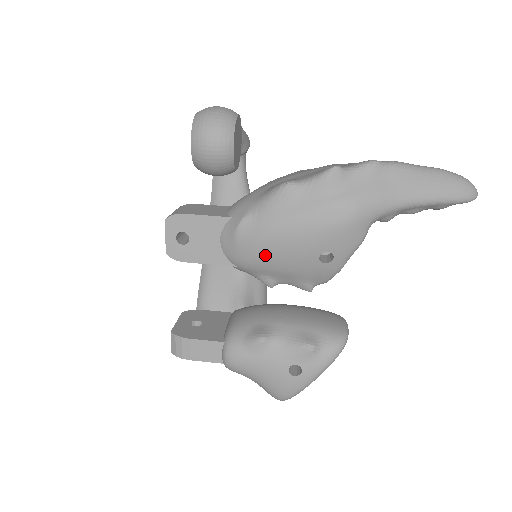
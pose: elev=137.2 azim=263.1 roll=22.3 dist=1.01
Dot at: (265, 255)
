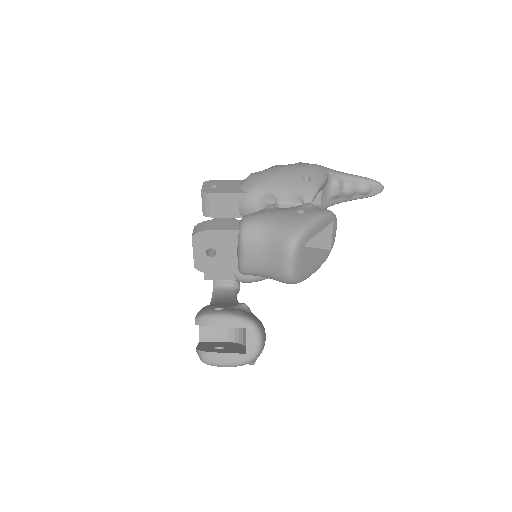
Dot at: (269, 178)
